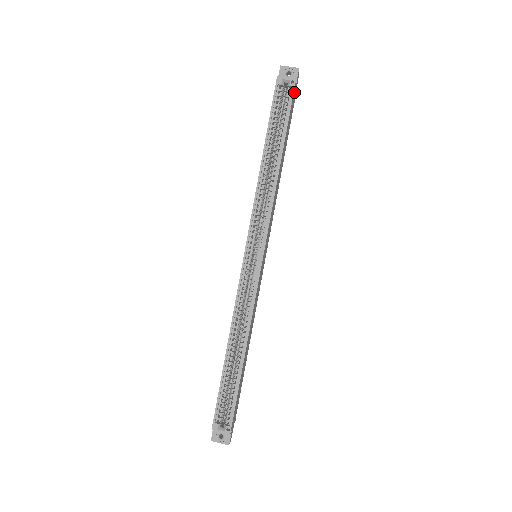
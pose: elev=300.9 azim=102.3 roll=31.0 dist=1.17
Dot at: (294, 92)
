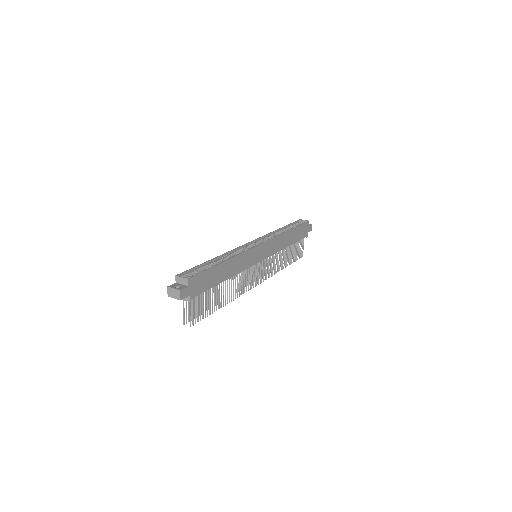
Dot at: (307, 226)
